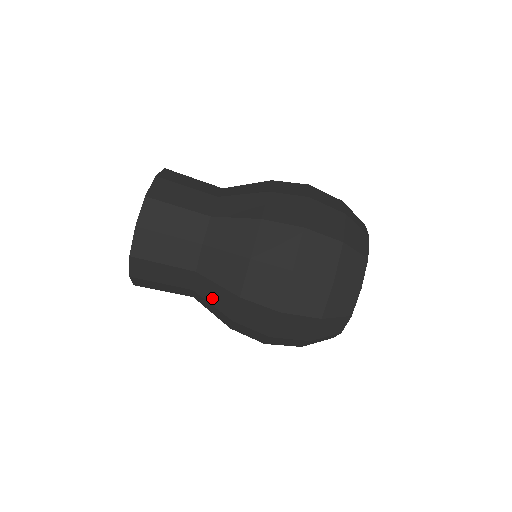
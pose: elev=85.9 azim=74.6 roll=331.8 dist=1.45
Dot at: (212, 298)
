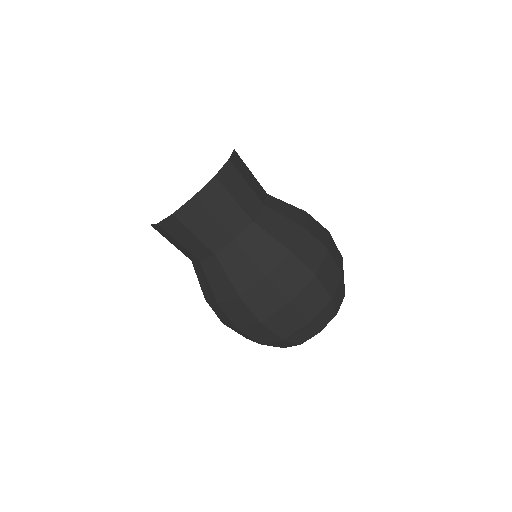
Dot at: (213, 278)
